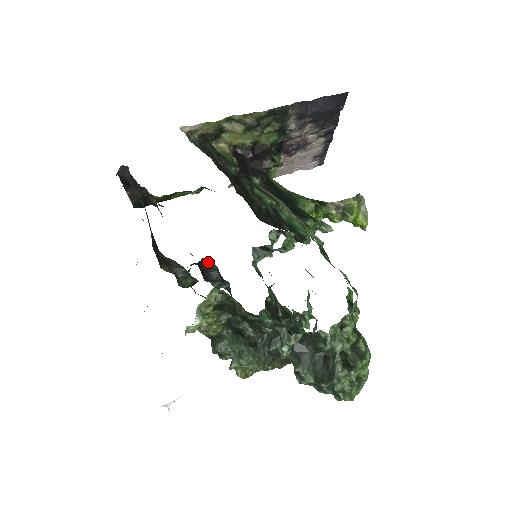
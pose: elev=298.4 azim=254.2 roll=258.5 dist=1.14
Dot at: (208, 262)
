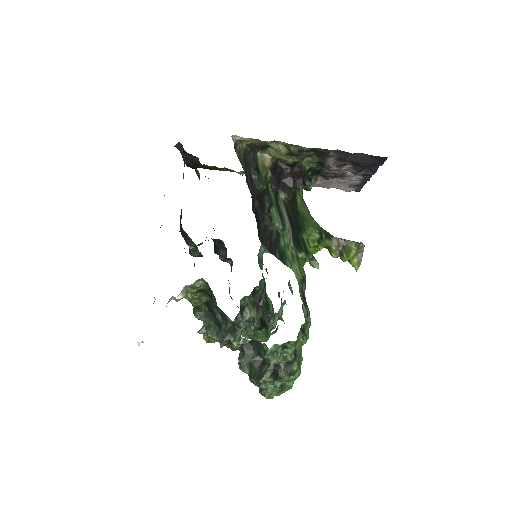
Dot at: (220, 241)
